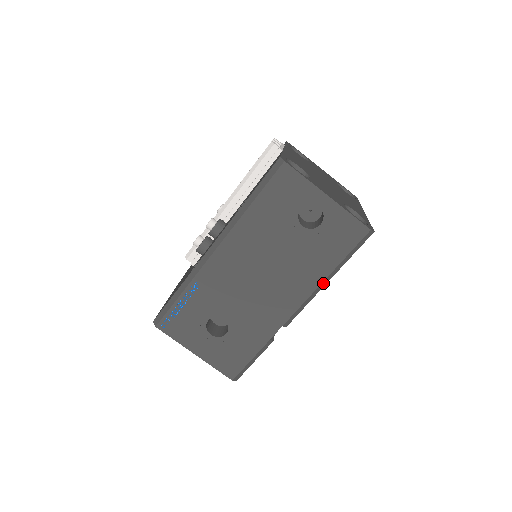
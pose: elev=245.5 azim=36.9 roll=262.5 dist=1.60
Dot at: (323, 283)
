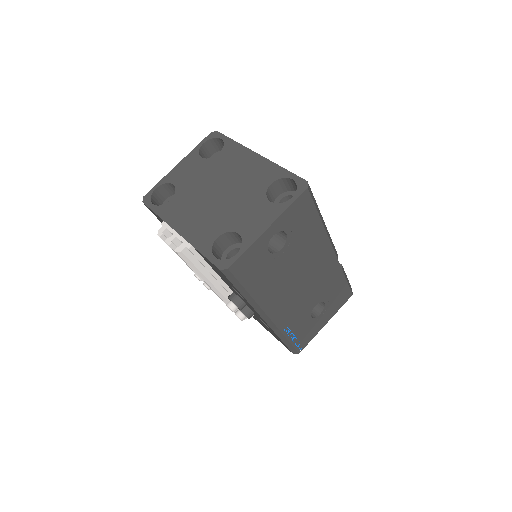
Dot at: (325, 229)
